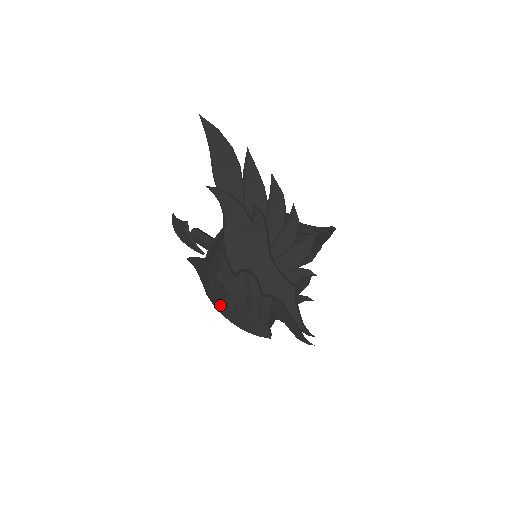
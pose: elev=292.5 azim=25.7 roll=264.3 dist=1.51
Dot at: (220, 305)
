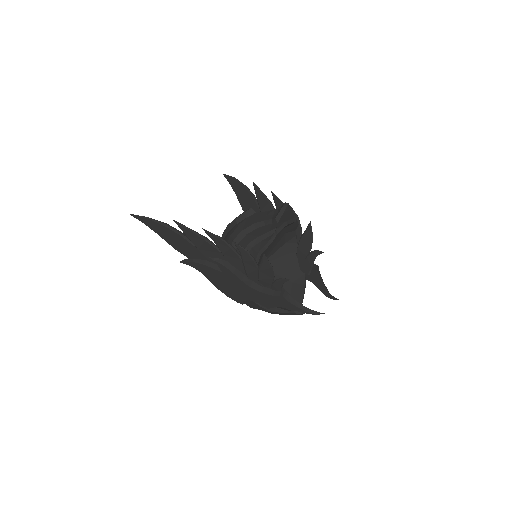
Dot at: occluded
